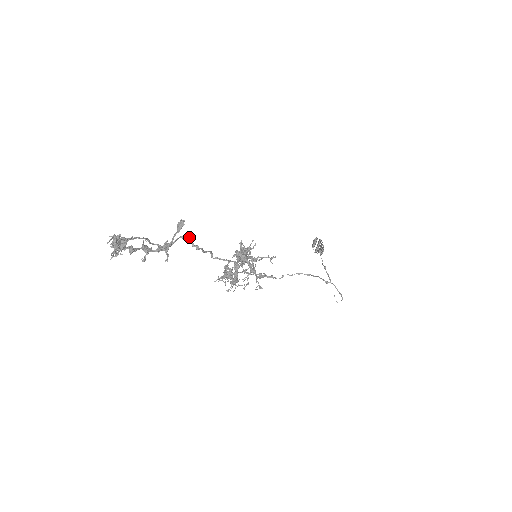
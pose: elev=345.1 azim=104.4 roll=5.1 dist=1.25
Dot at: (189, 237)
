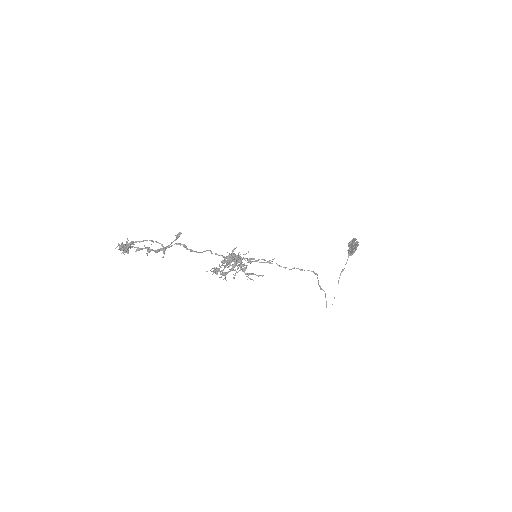
Dot at: occluded
